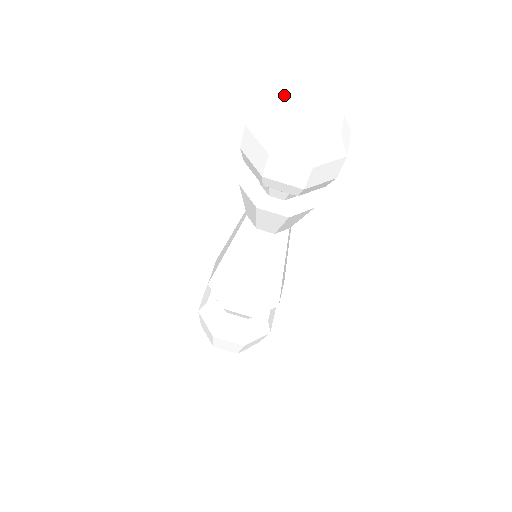
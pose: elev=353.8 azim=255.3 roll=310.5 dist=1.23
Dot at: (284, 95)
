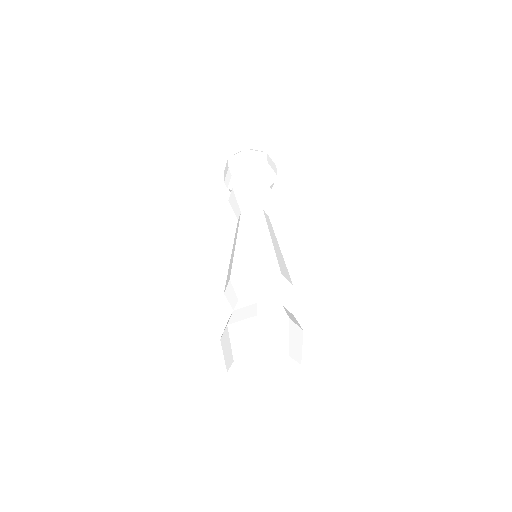
Dot at: occluded
